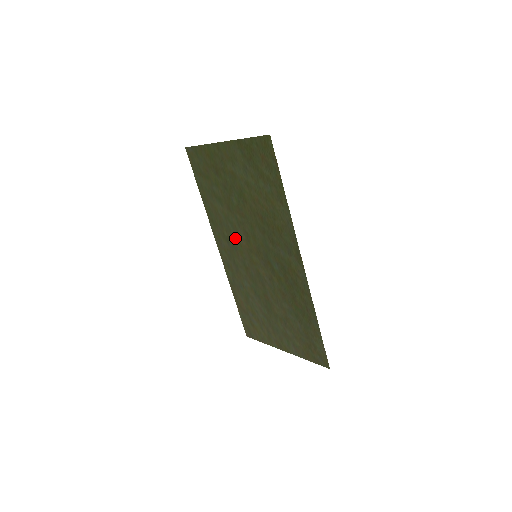
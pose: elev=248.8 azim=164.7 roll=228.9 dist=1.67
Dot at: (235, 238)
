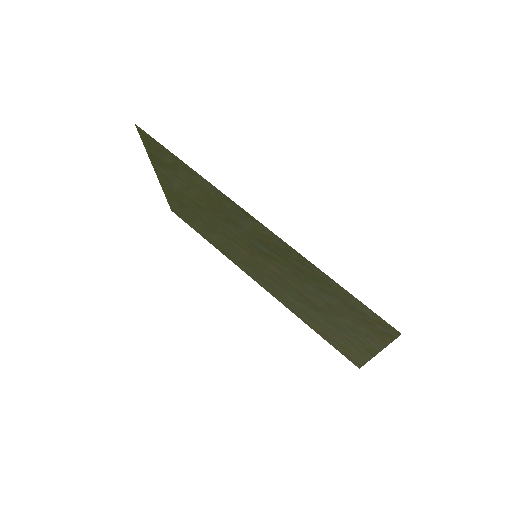
Dot at: (241, 256)
